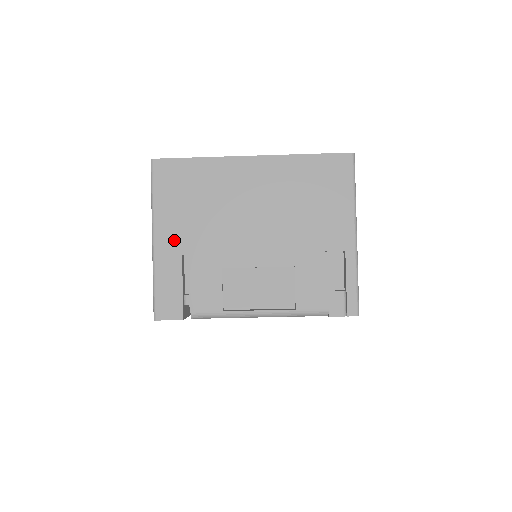
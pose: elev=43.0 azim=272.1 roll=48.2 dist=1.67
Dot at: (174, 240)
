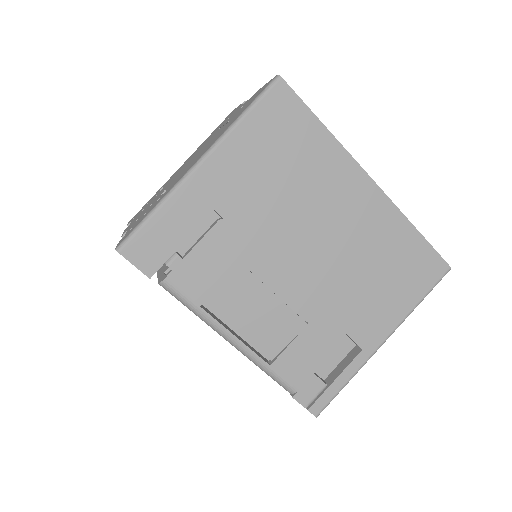
Dot at: (221, 186)
